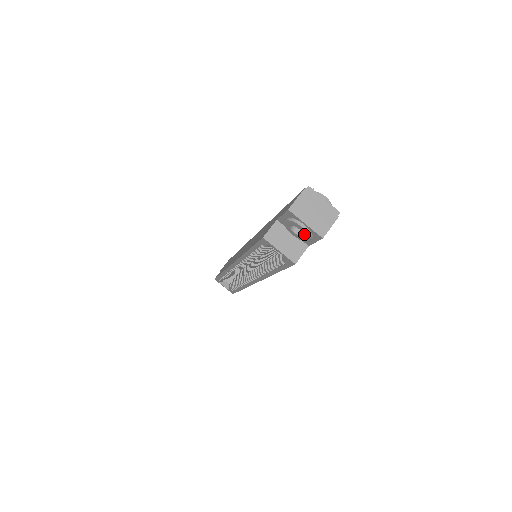
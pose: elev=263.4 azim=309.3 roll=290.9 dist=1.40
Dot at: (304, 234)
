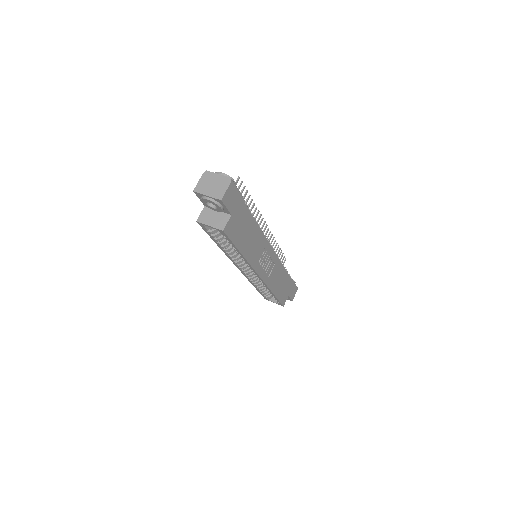
Dot at: occluded
